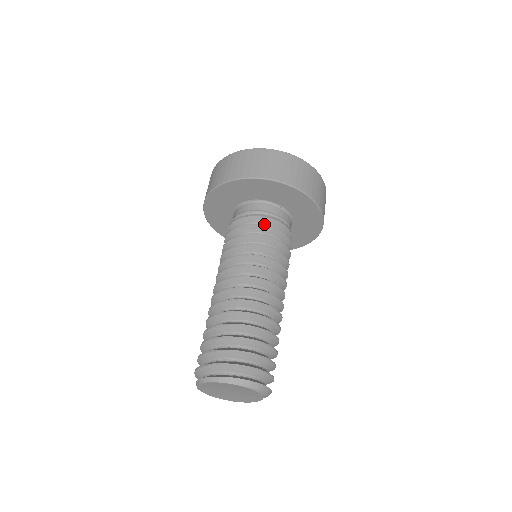
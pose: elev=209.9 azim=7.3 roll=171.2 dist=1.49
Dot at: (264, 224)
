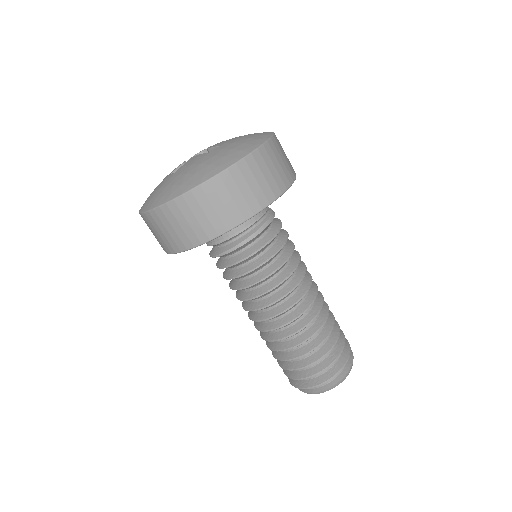
Dot at: (264, 232)
